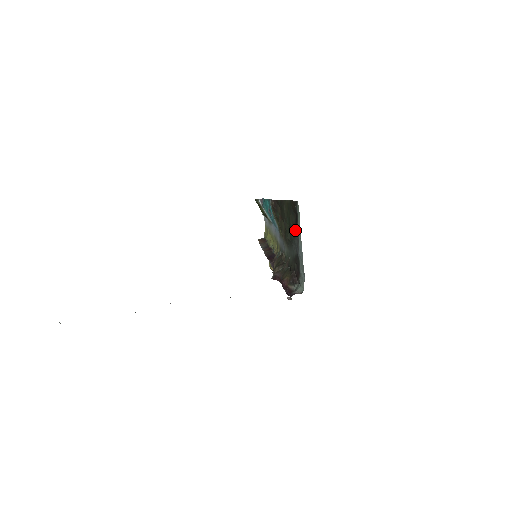
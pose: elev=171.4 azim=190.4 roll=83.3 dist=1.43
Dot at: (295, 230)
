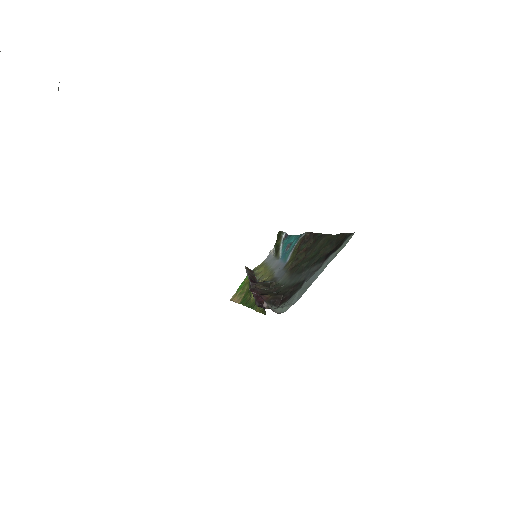
Dot at: (322, 259)
